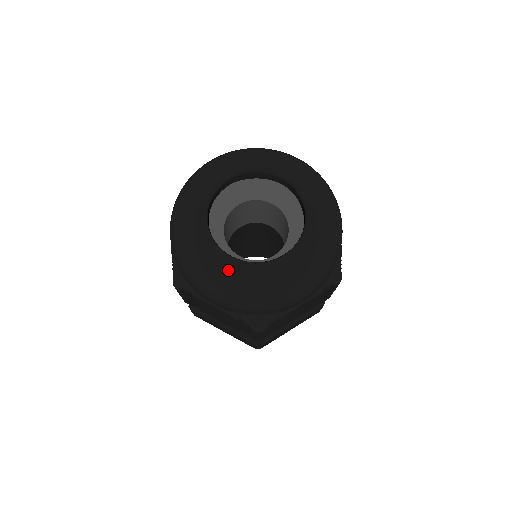
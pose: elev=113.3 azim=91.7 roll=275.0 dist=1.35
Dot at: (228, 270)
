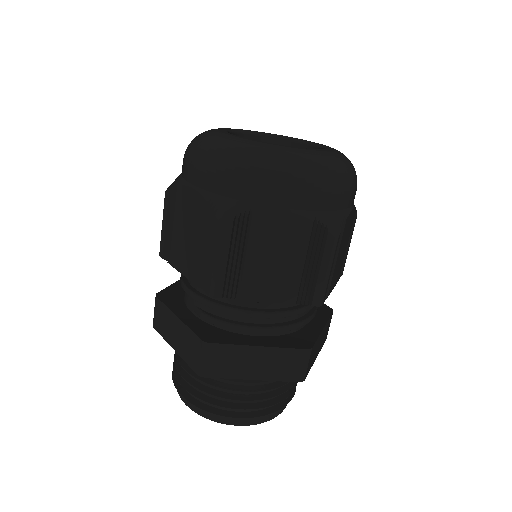
Dot at: (292, 149)
